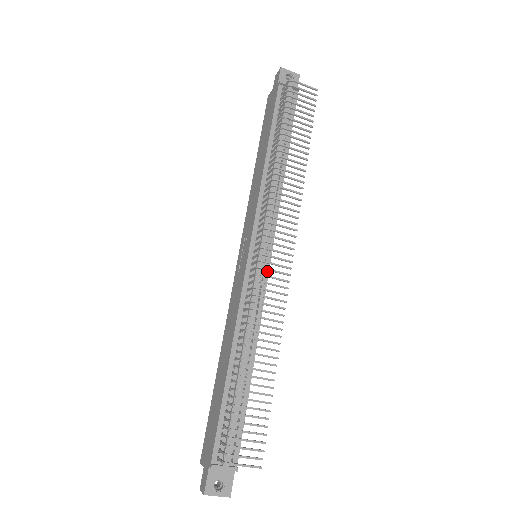
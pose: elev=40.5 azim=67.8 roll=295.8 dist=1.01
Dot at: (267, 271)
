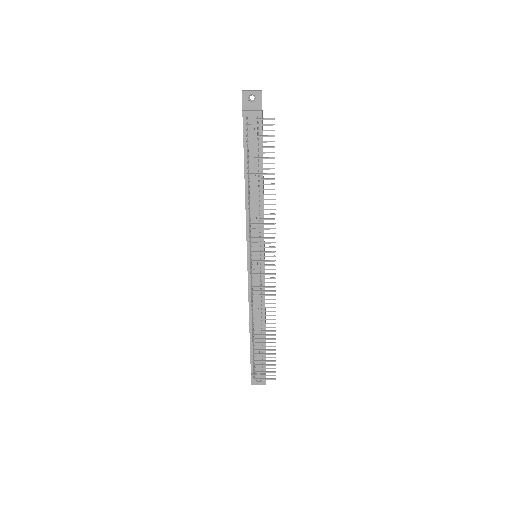
Dot at: occluded
